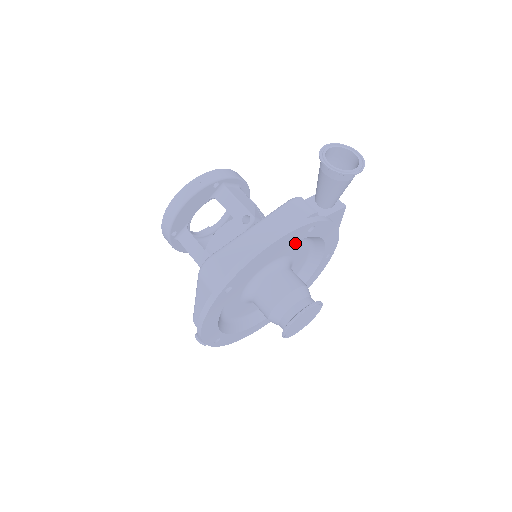
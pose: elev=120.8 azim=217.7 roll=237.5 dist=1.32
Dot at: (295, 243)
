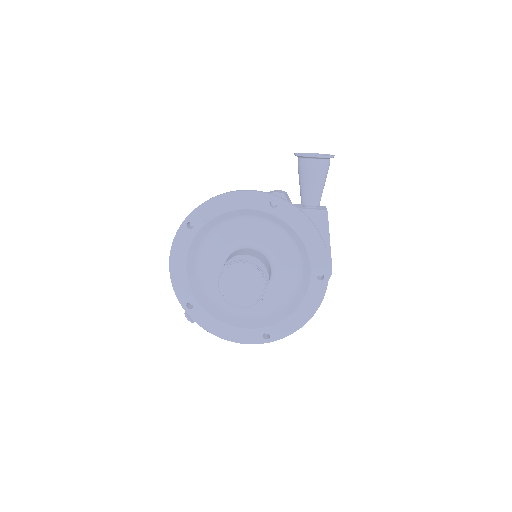
Dot at: (272, 231)
